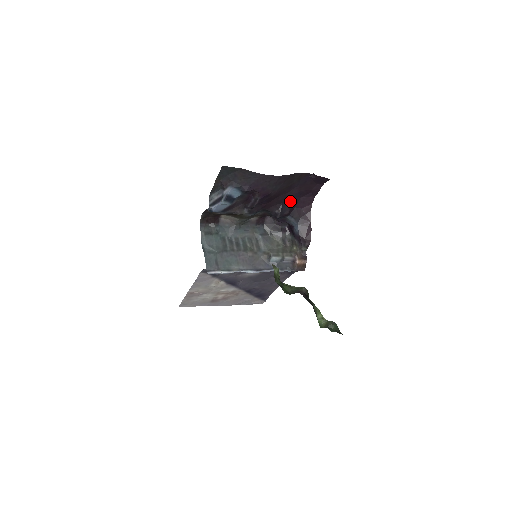
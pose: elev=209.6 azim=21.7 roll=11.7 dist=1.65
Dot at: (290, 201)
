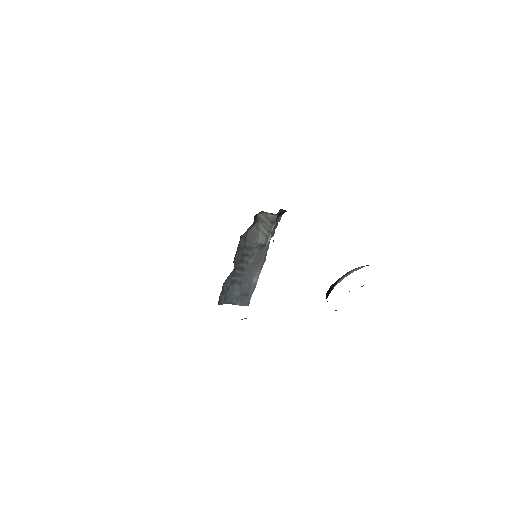
Dot at: occluded
